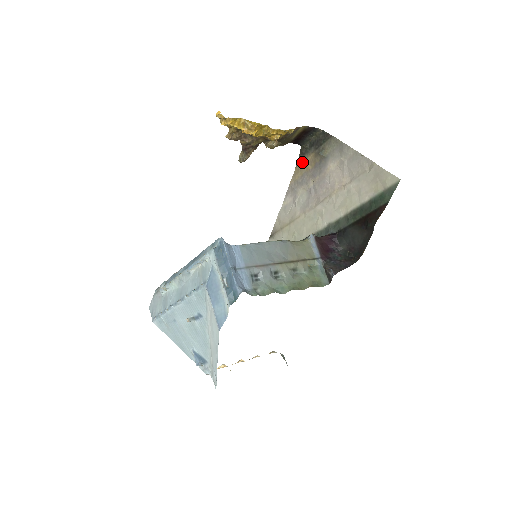
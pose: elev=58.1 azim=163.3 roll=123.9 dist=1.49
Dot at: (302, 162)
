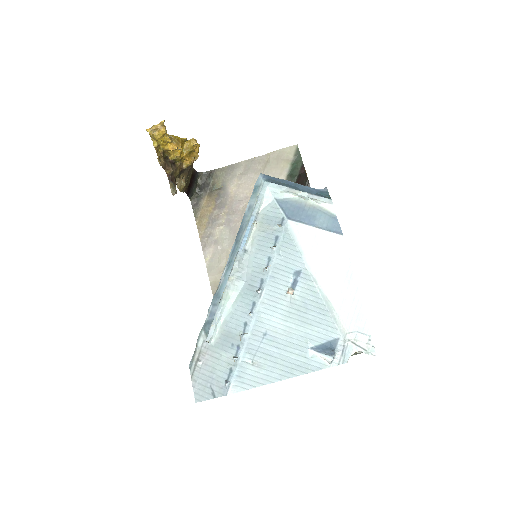
Dot at: (200, 211)
